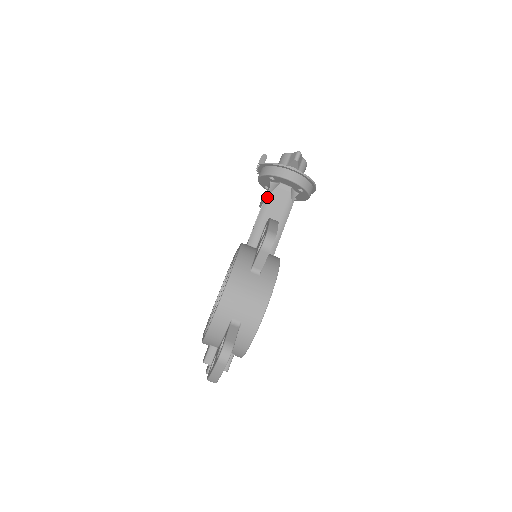
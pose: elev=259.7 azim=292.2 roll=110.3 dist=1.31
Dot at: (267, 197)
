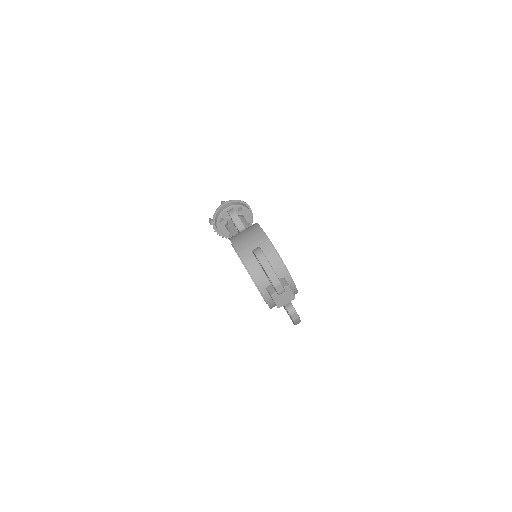
Dot at: (228, 227)
